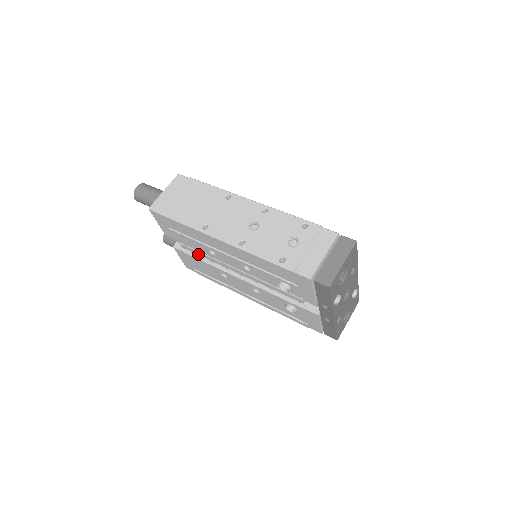
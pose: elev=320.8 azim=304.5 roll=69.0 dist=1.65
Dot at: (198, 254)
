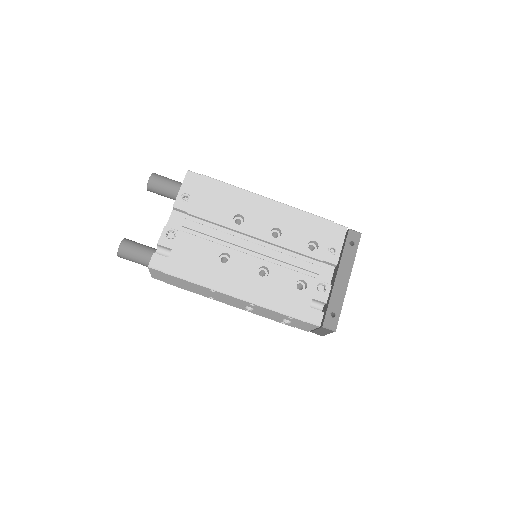
Dot at: occluded
